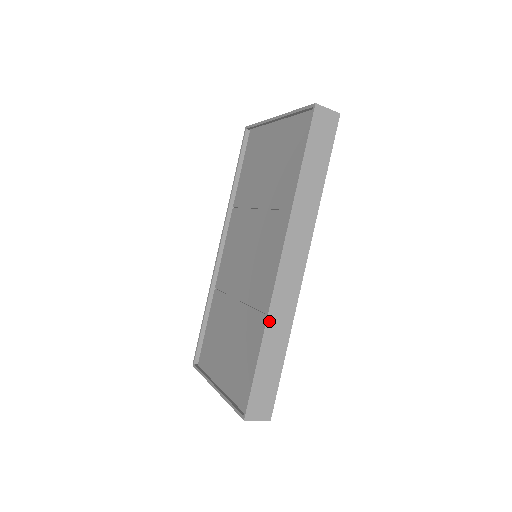
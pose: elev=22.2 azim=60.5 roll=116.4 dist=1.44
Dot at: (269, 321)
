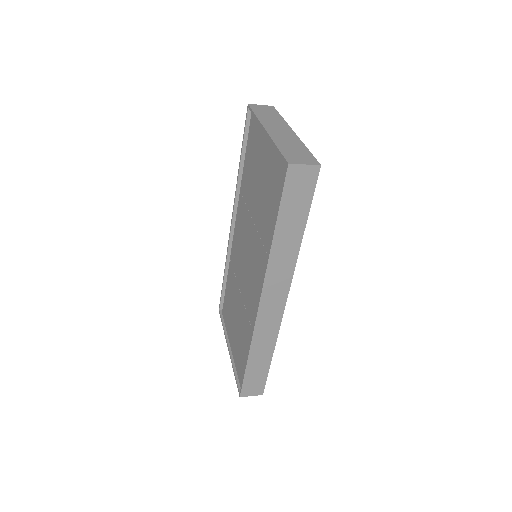
Dot at: (254, 341)
